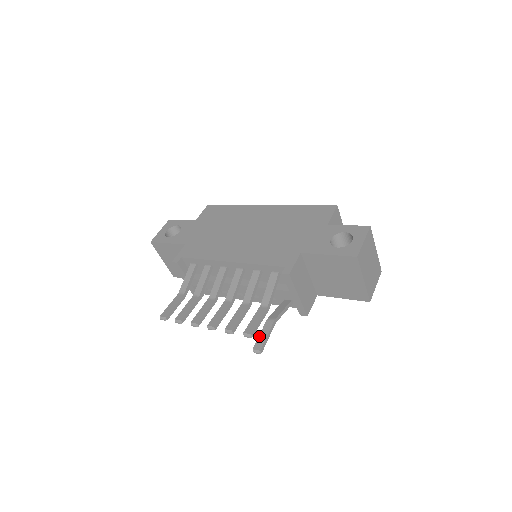
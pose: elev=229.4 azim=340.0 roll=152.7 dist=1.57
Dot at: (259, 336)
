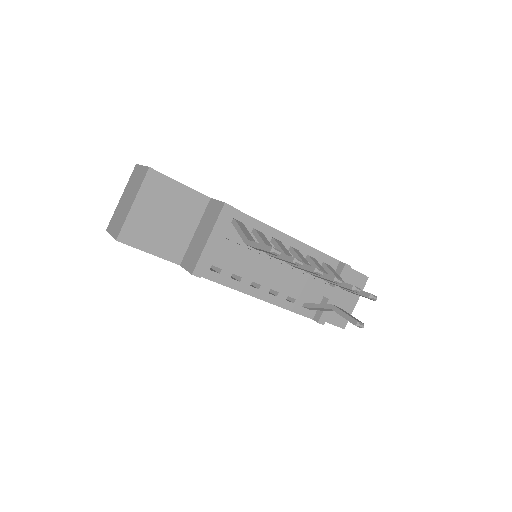
Dot at: (347, 314)
